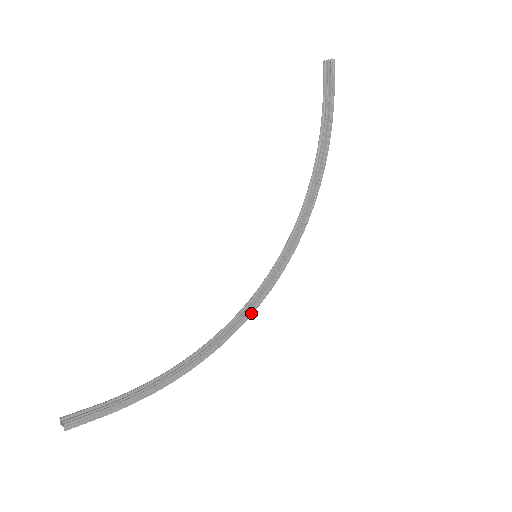
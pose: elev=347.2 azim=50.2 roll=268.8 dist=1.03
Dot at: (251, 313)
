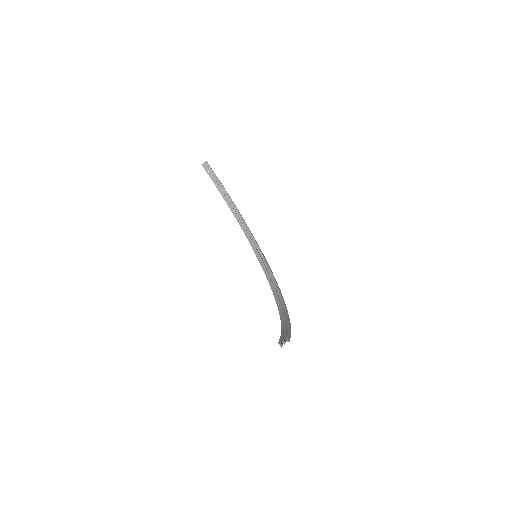
Dot at: occluded
